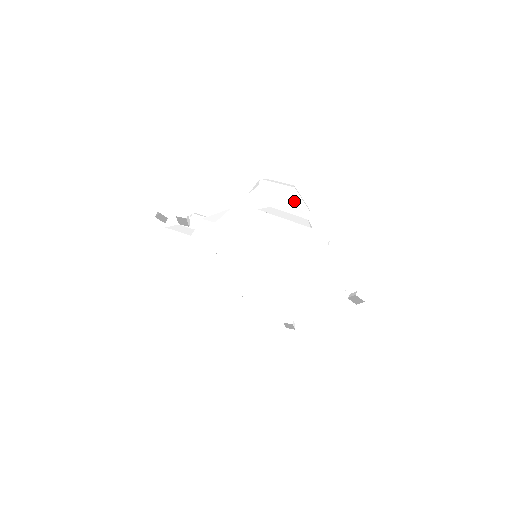
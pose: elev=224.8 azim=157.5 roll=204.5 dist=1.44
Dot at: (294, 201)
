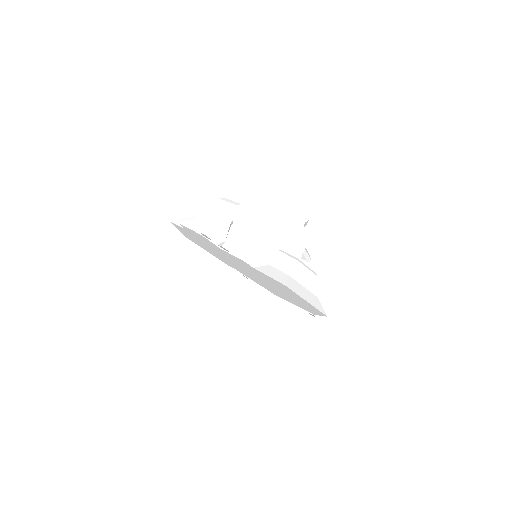
Dot at: occluded
